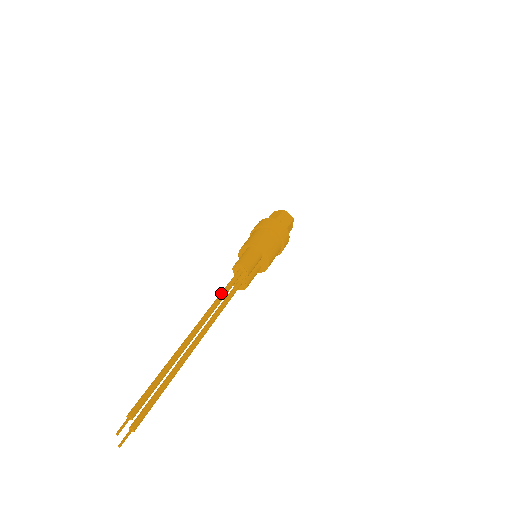
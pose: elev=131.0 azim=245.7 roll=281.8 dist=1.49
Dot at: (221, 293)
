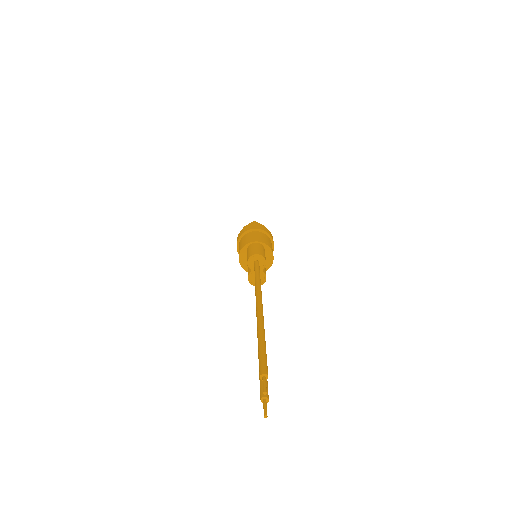
Dot at: (256, 277)
